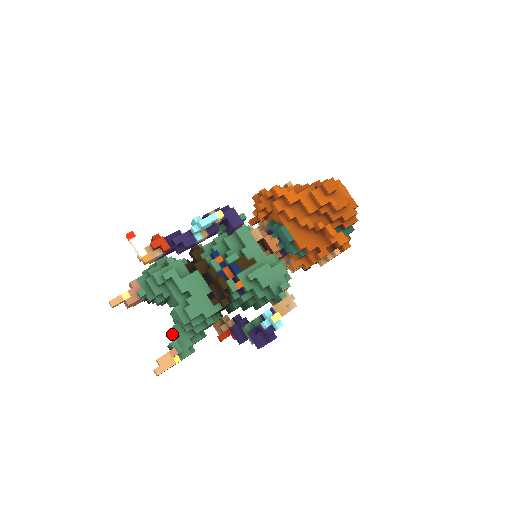
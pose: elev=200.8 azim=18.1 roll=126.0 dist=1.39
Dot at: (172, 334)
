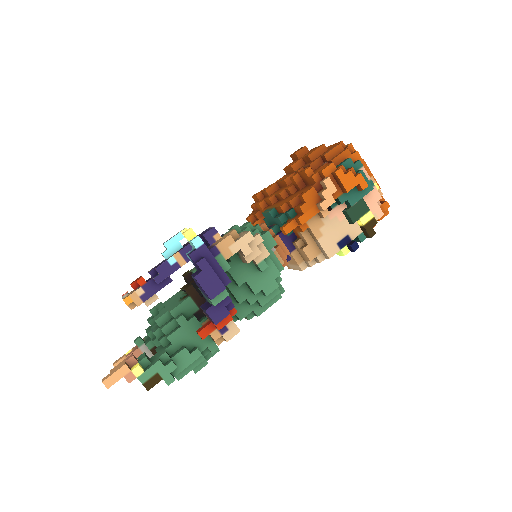
Dot at: occluded
